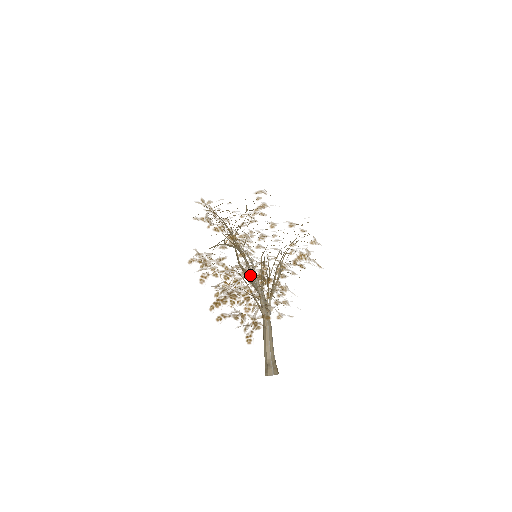
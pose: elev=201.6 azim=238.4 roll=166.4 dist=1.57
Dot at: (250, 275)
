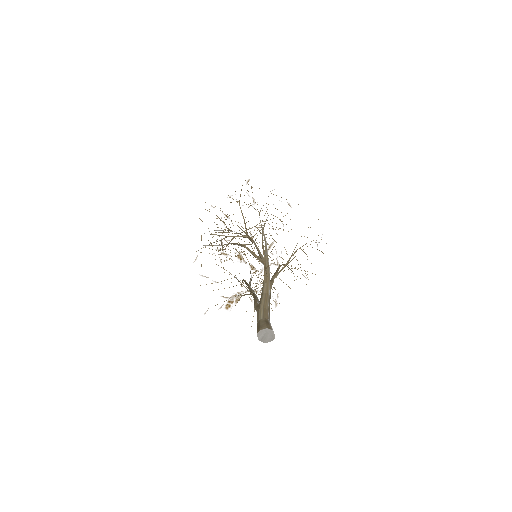
Dot at: occluded
